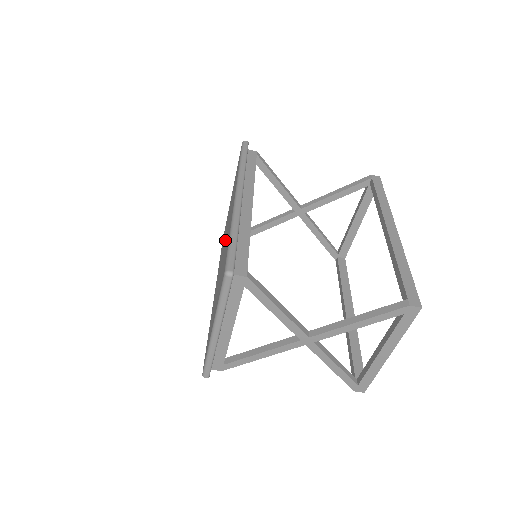
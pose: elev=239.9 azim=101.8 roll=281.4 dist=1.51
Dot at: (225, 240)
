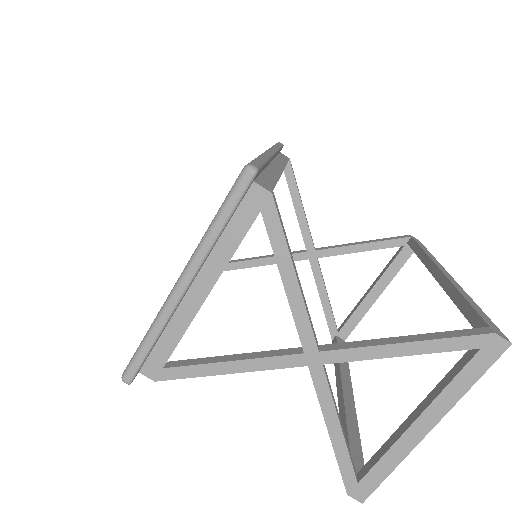
Dot at: occluded
